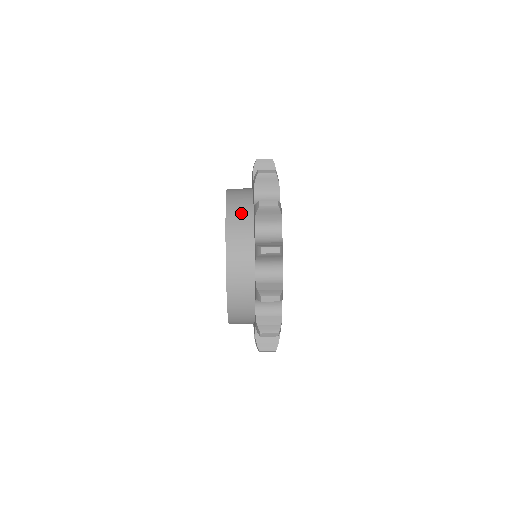
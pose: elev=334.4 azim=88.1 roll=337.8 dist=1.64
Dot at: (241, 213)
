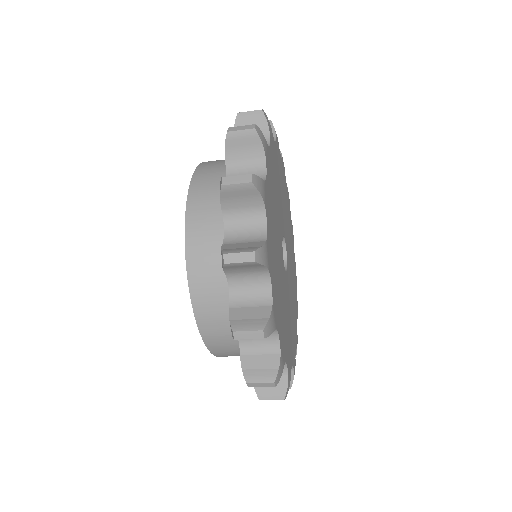
Dot at: occluded
